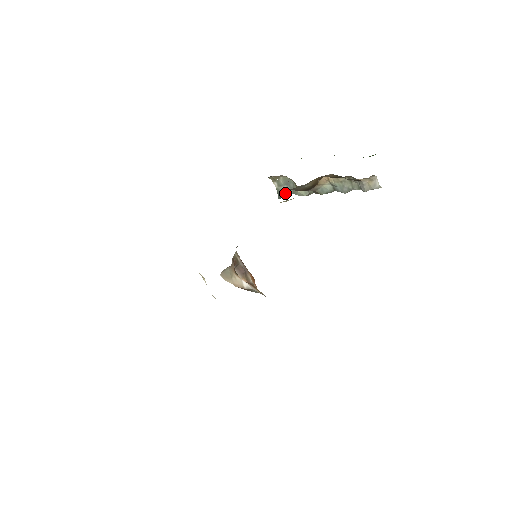
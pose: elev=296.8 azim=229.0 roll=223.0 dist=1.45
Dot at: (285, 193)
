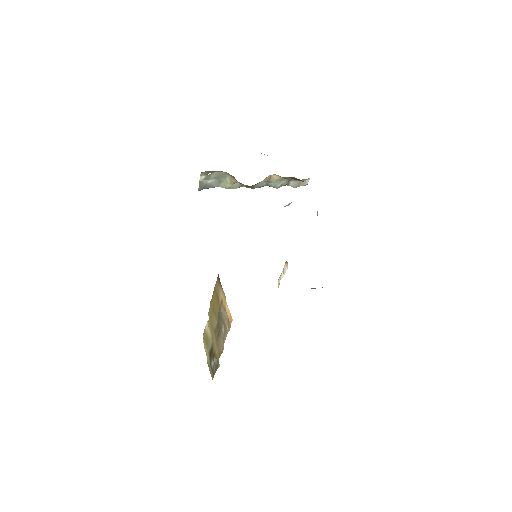
Dot at: (209, 186)
